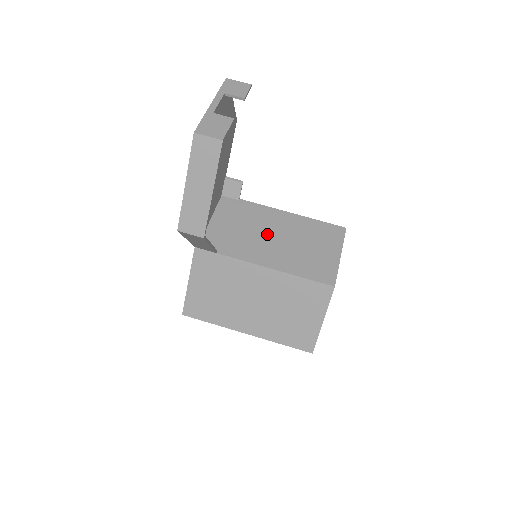
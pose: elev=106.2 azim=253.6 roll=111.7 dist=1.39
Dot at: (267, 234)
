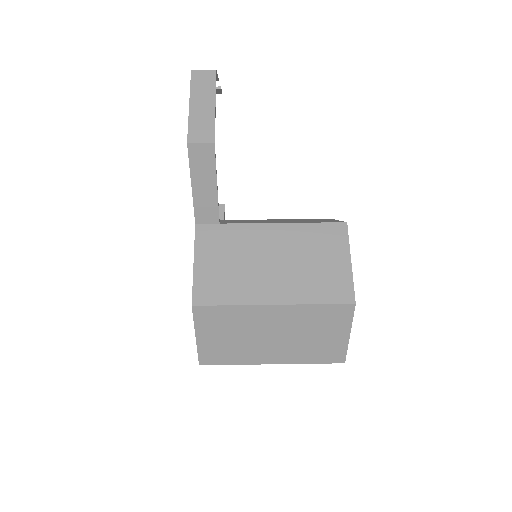
Dot at: occluded
